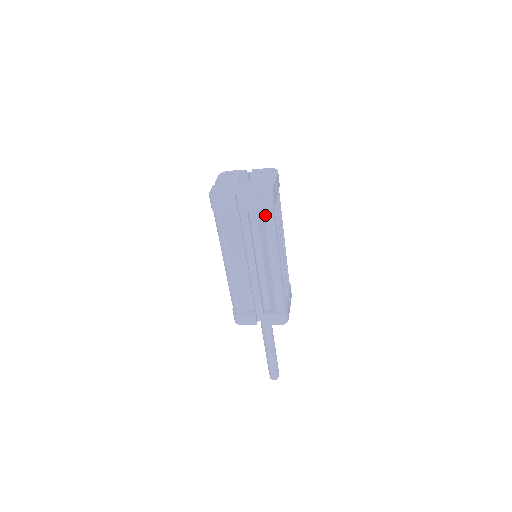
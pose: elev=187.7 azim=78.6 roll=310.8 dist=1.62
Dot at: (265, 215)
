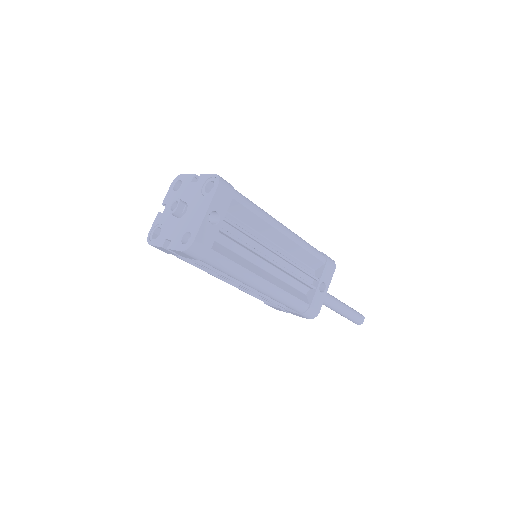
Dot at: (205, 262)
